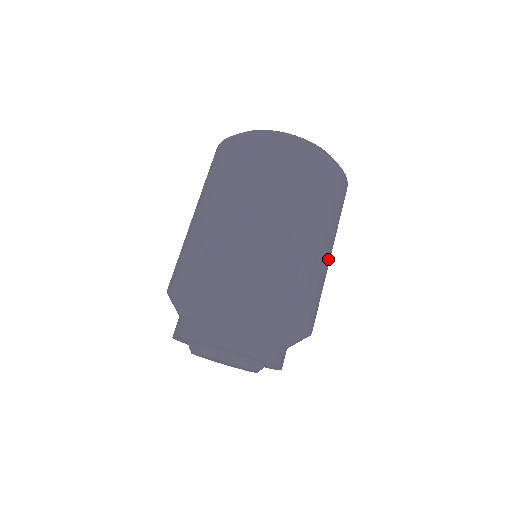
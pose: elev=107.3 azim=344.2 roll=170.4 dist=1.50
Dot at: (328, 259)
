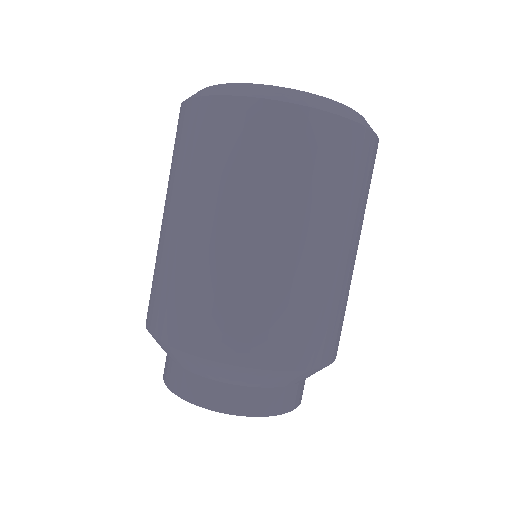
Dot at: (354, 261)
